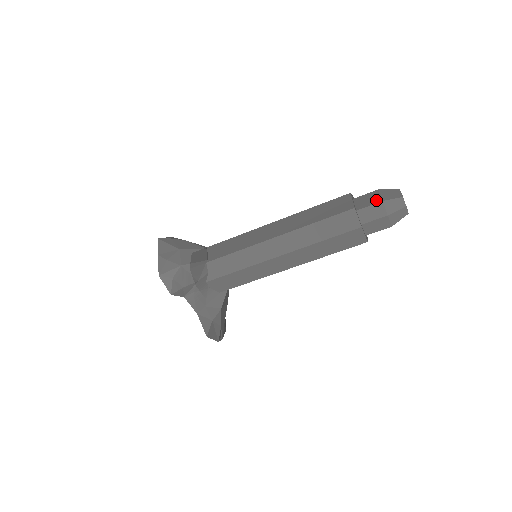
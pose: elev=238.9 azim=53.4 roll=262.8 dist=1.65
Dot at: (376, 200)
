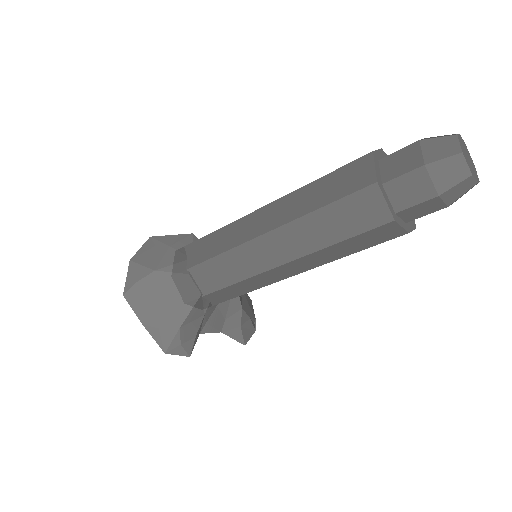
Dot at: (426, 193)
